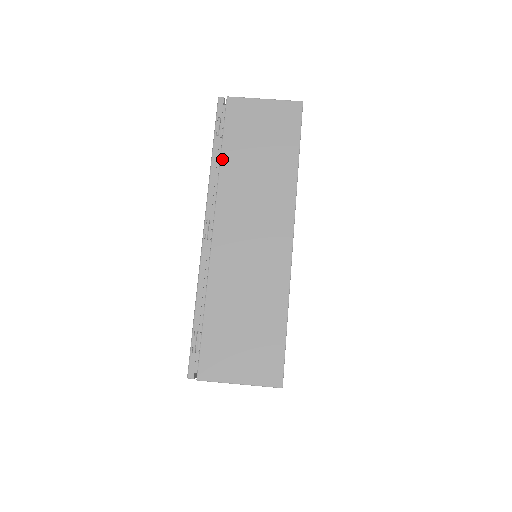
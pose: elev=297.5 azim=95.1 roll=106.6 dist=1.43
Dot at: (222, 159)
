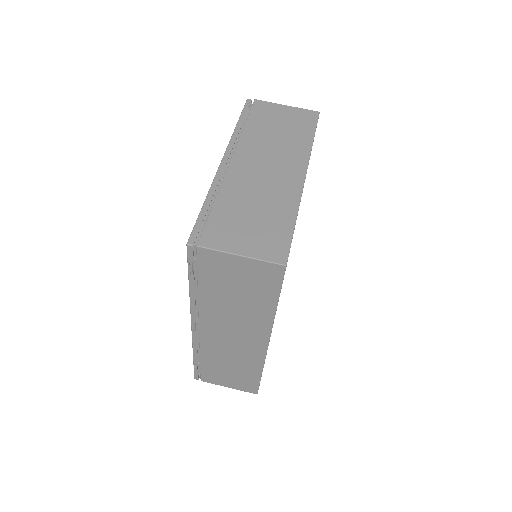
Dot at: (199, 292)
